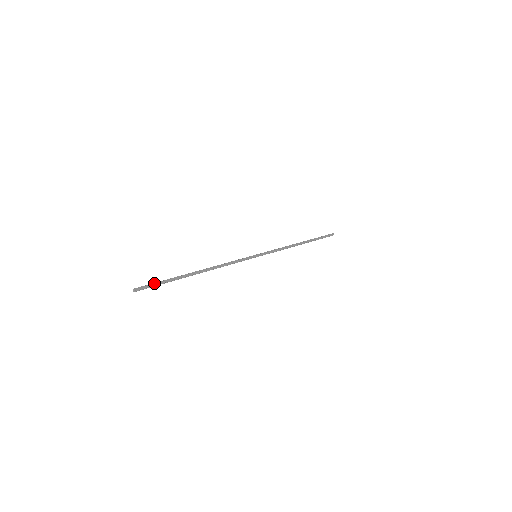
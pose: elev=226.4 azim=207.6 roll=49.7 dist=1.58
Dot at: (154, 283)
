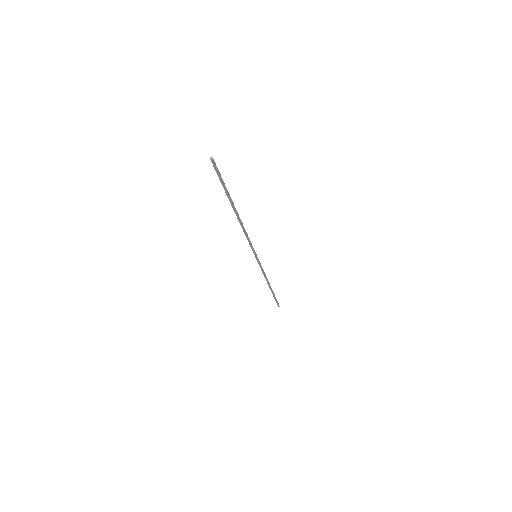
Dot at: occluded
